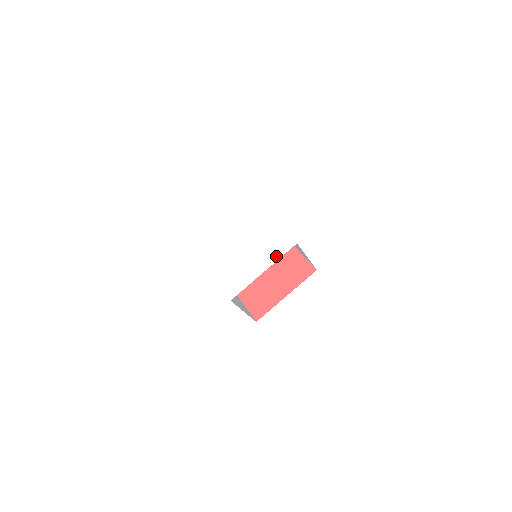
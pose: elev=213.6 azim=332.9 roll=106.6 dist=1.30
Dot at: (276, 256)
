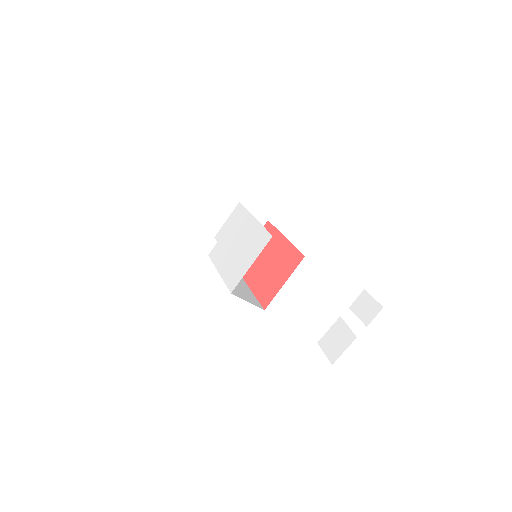
Dot at: (259, 250)
